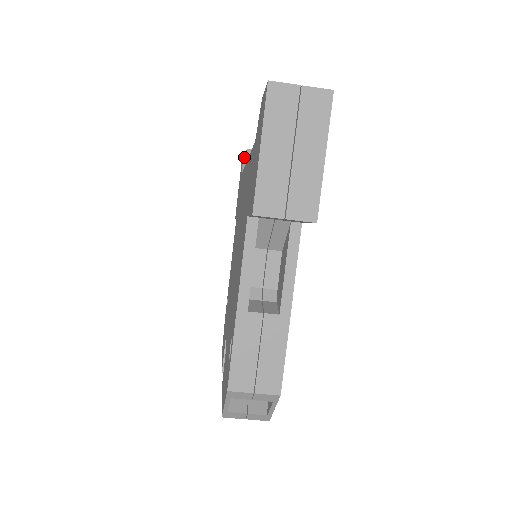
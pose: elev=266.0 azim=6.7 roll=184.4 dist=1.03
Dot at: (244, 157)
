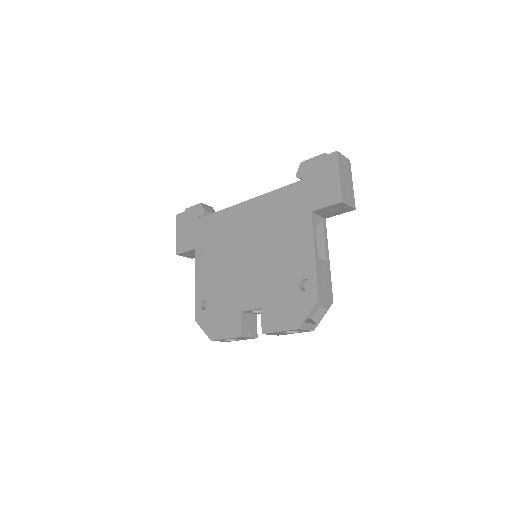
Dot at: (191, 210)
